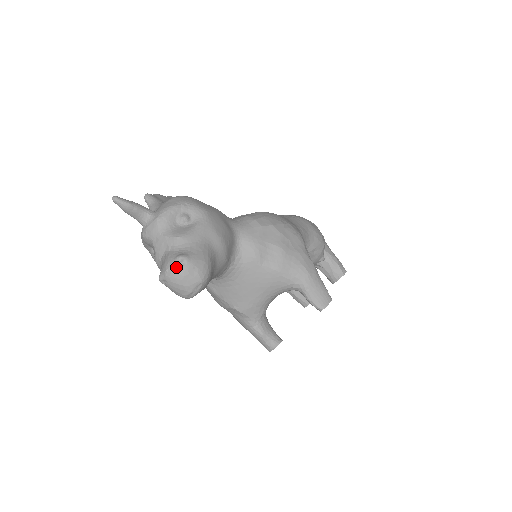
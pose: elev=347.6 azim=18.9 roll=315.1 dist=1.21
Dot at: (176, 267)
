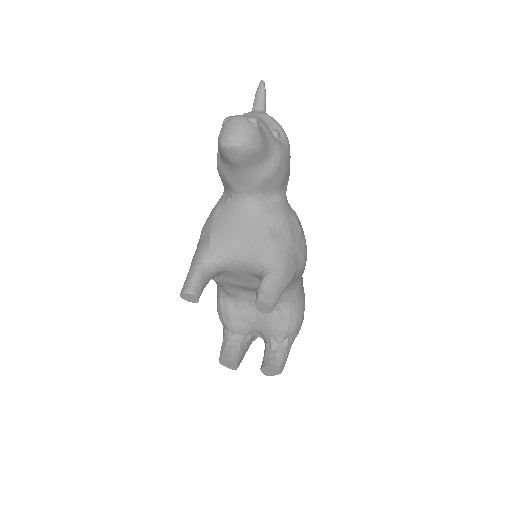
Dot at: (247, 118)
